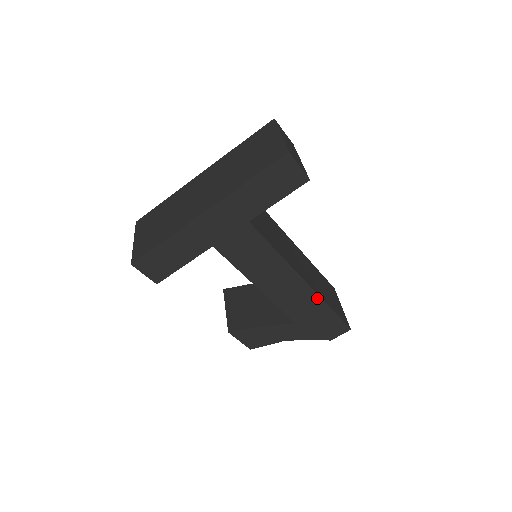
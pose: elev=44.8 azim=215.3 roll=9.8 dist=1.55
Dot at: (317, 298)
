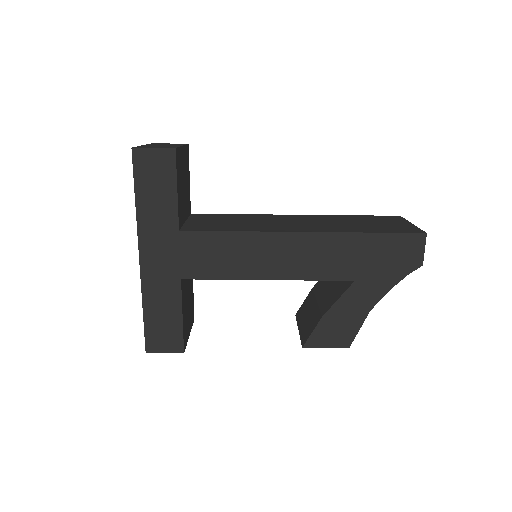
Dot at: (337, 236)
